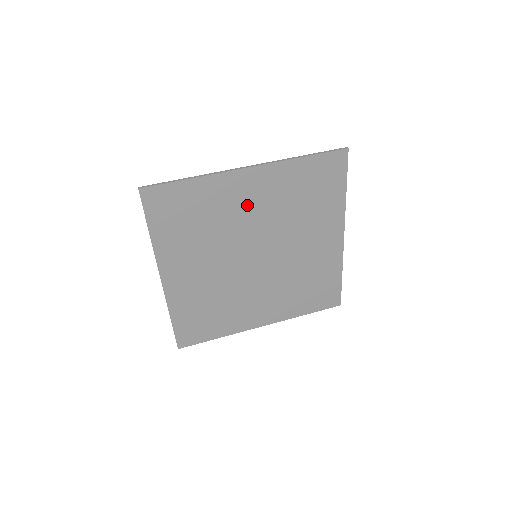
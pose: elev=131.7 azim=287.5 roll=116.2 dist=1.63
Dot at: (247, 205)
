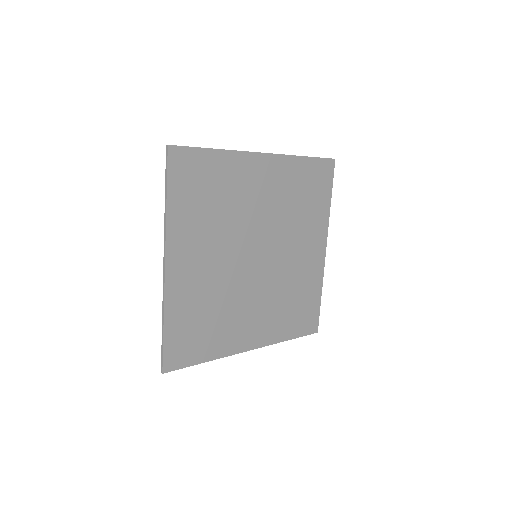
Dot at: (257, 193)
